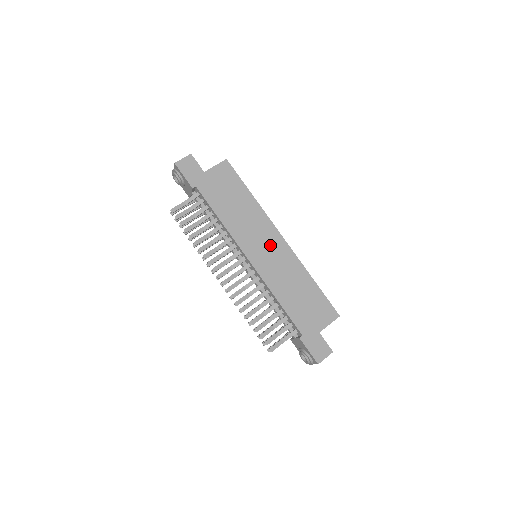
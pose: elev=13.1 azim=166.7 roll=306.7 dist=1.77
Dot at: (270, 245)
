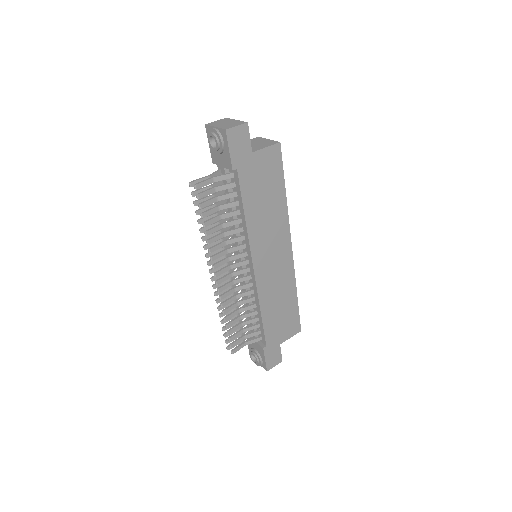
Dot at: (278, 255)
